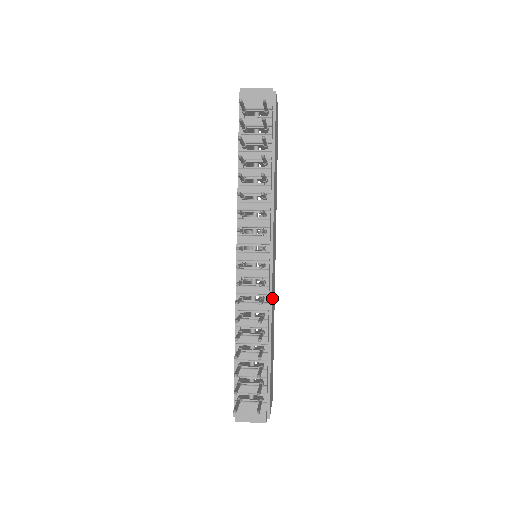
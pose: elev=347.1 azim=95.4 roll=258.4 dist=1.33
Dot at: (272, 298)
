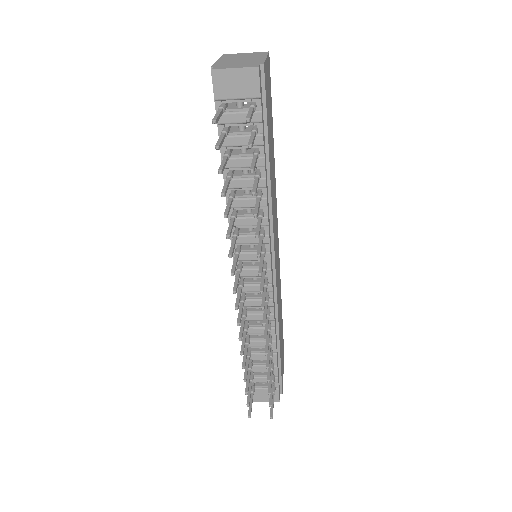
Dot at: occluded
